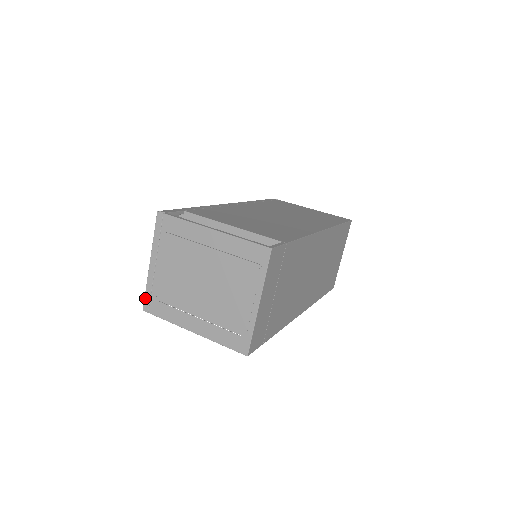
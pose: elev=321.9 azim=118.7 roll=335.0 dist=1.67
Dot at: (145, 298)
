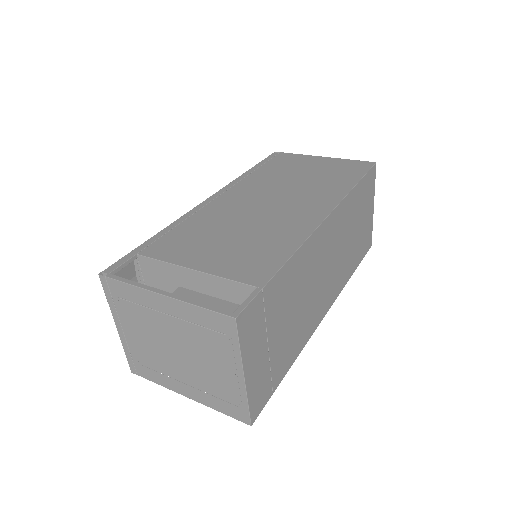
Dot at: (128, 361)
